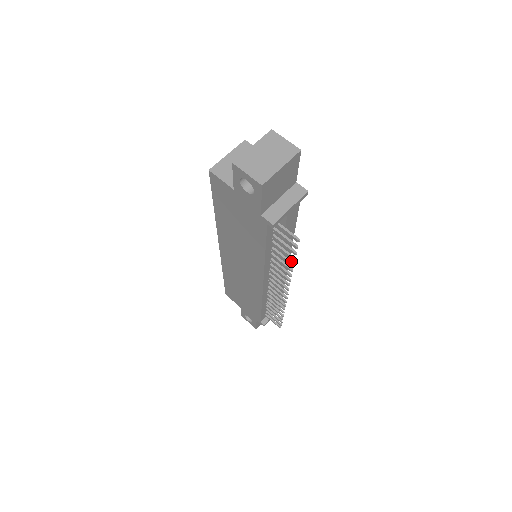
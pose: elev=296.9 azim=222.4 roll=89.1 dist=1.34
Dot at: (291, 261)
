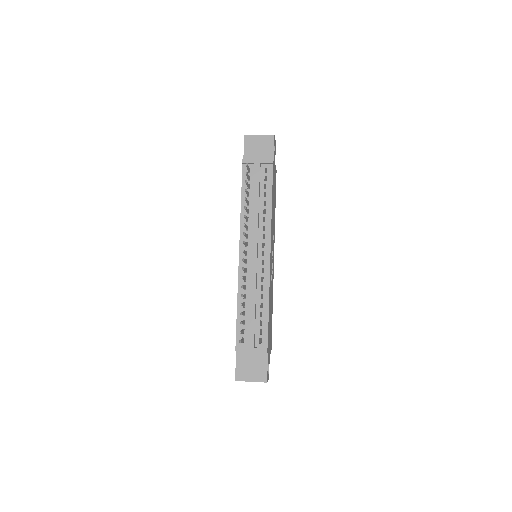
Dot at: occluded
